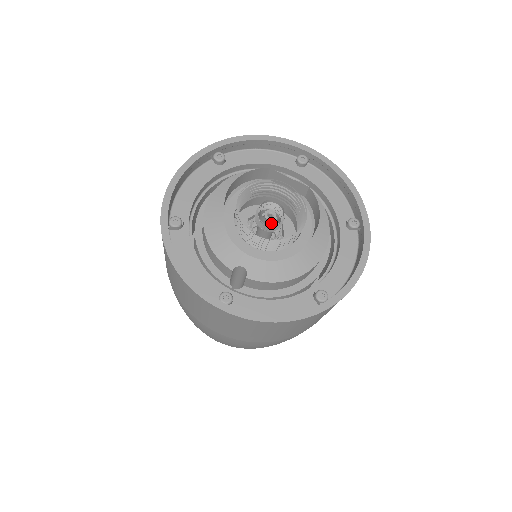
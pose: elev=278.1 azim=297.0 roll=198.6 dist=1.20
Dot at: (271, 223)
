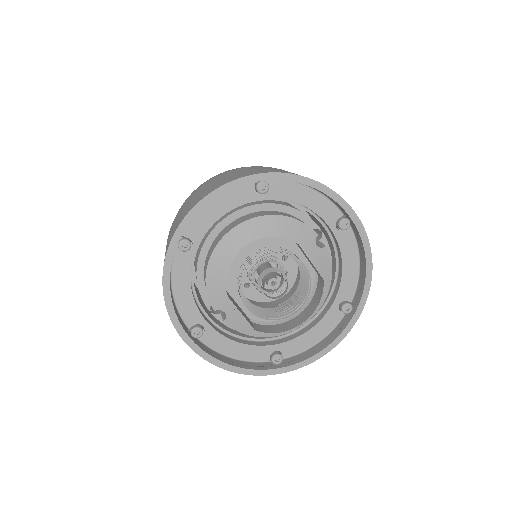
Dot at: occluded
